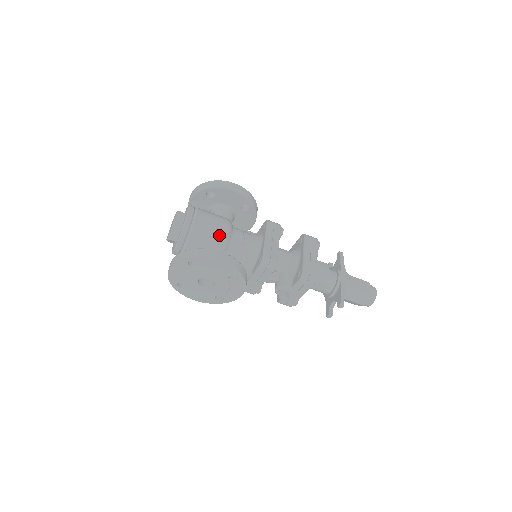
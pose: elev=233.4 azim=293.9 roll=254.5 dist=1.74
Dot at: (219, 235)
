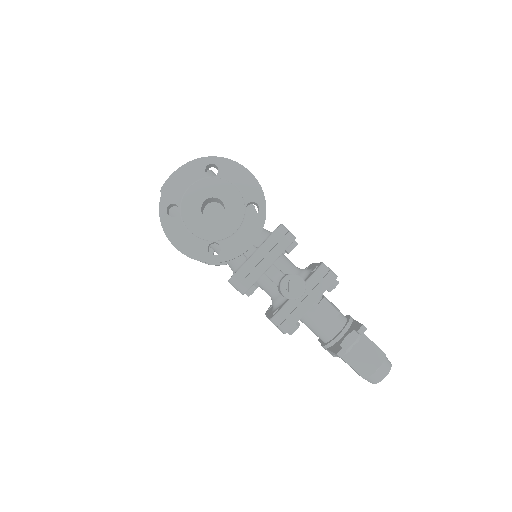
Dot at: occluded
